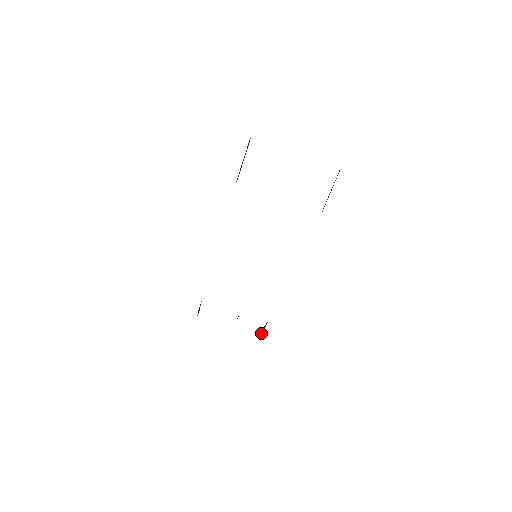
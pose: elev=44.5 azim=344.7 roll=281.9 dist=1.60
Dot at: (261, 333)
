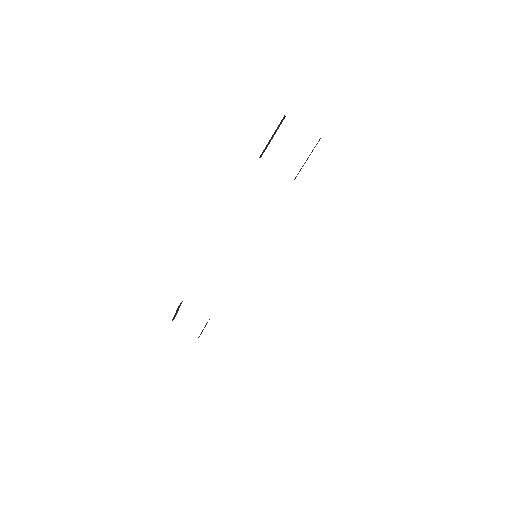
Dot at: occluded
